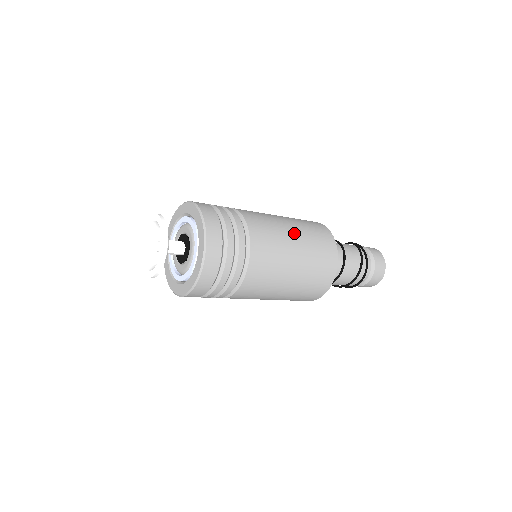
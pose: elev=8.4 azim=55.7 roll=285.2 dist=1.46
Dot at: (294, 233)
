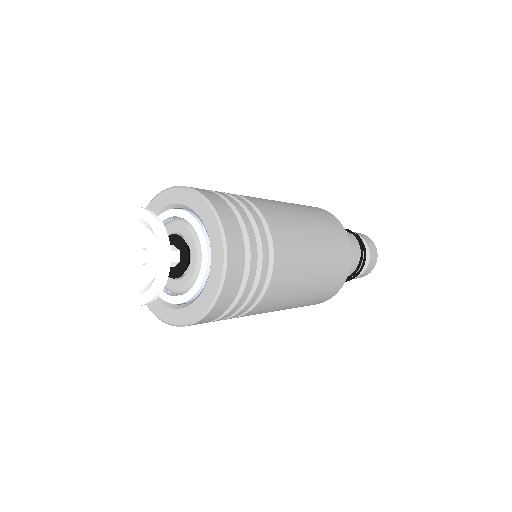
Dot at: (318, 261)
